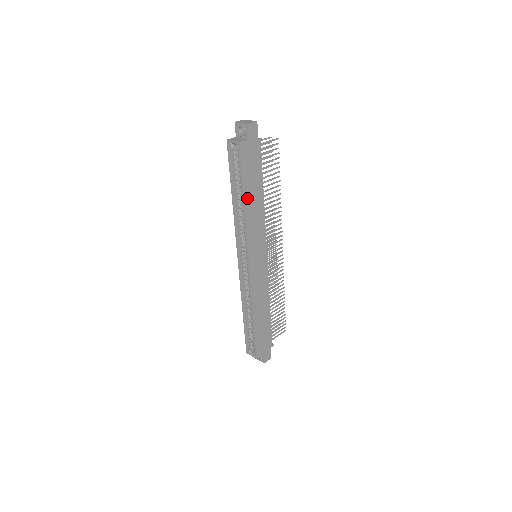
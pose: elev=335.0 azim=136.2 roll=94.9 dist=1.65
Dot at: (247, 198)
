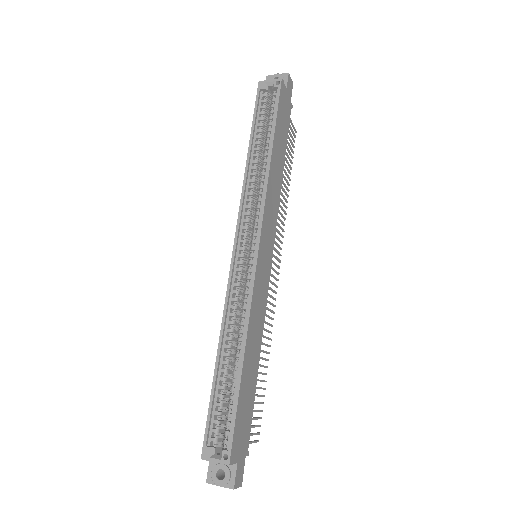
Dot at: (274, 149)
